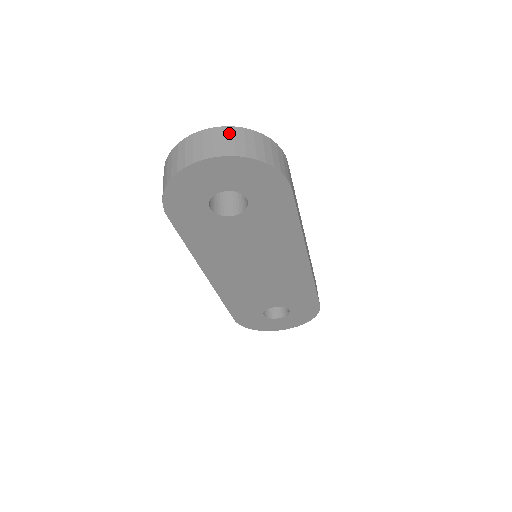
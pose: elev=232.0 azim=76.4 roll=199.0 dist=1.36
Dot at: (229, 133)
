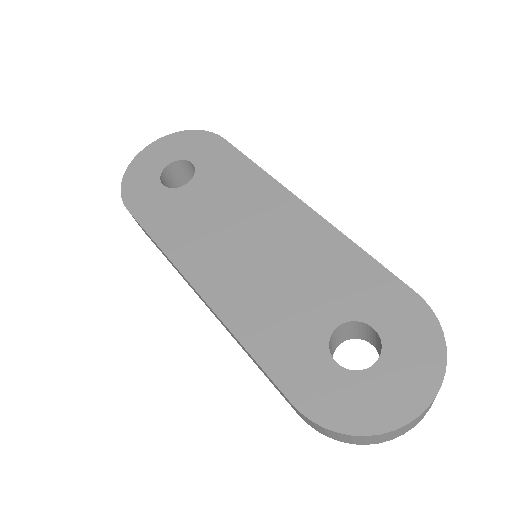
Dot at: occluded
